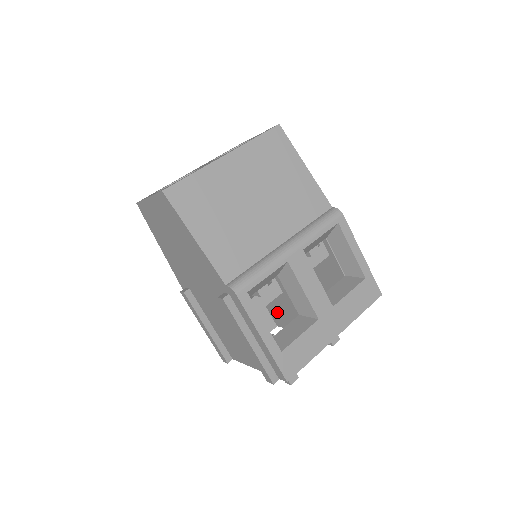
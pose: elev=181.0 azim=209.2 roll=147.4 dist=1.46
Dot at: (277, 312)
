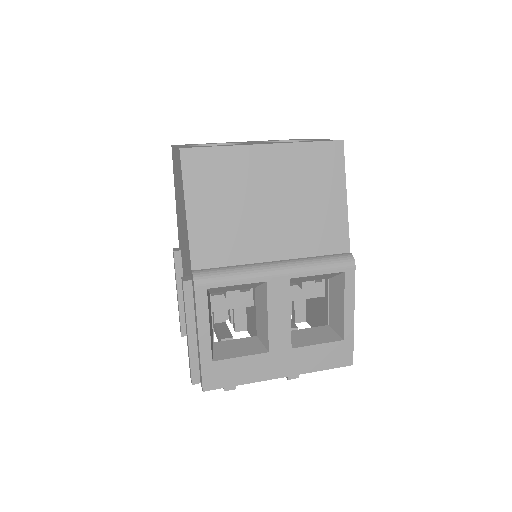
Dot at: (251, 318)
